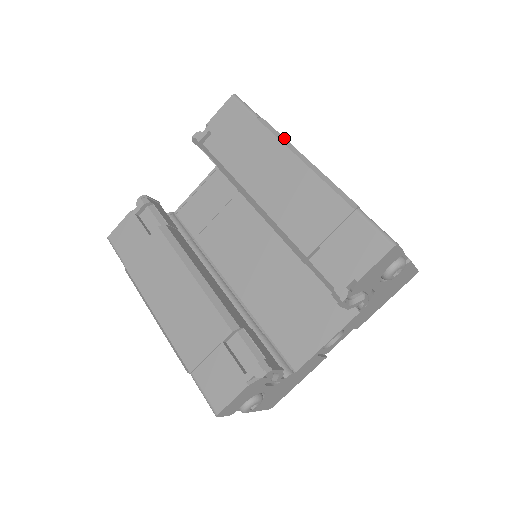
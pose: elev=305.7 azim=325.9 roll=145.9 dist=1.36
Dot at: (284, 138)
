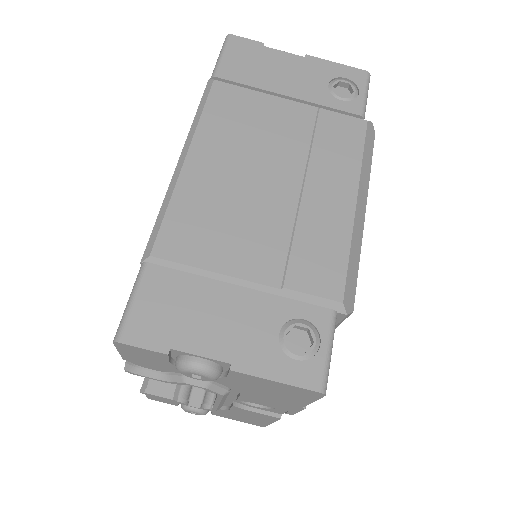
Dot at: (199, 118)
